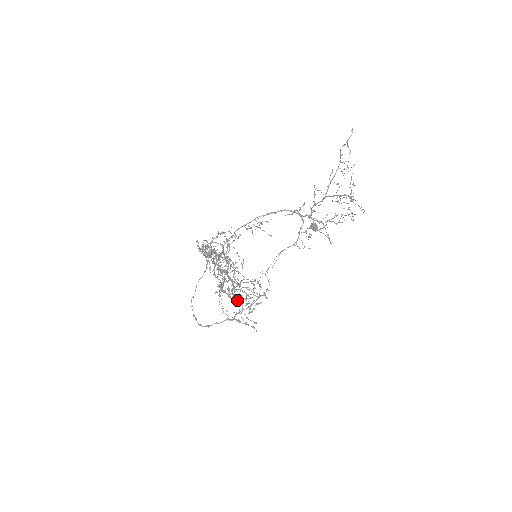
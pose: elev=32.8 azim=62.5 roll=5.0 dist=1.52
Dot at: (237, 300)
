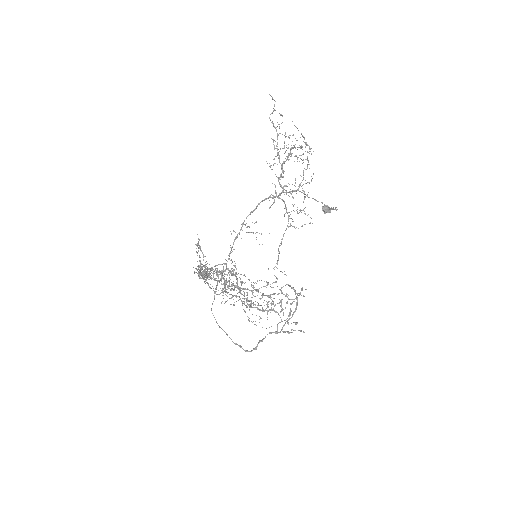
Dot at: (269, 310)
